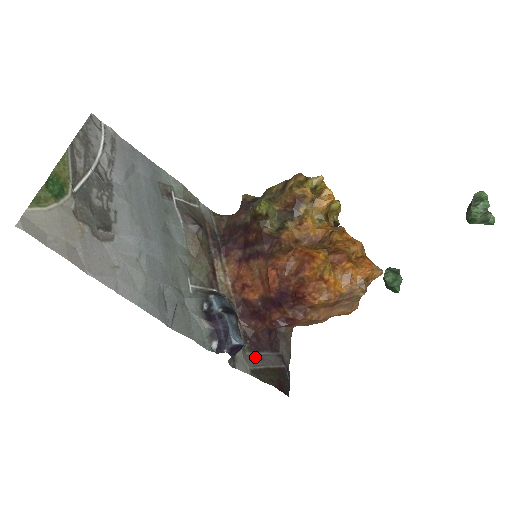
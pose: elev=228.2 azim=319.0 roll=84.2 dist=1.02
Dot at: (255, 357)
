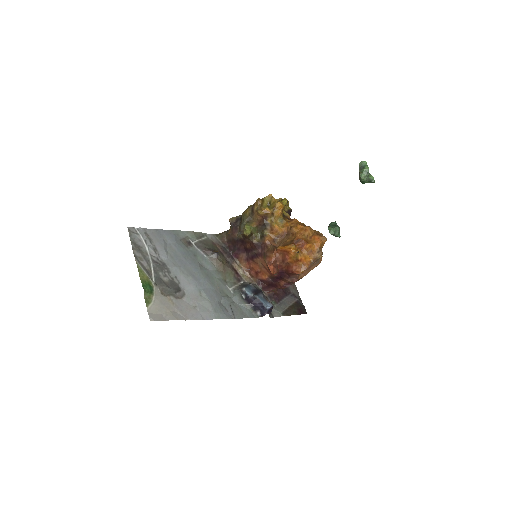
Dot at: (280, 305)
